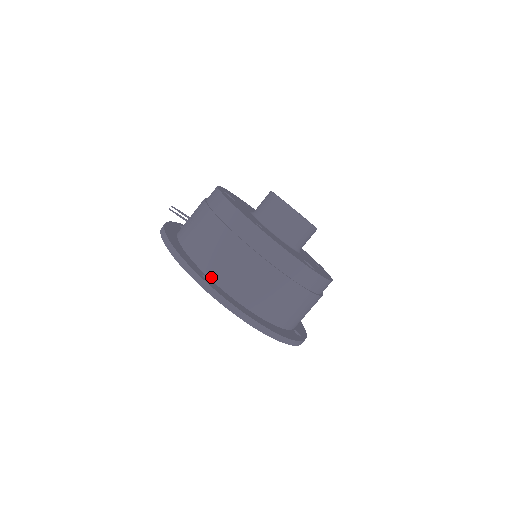
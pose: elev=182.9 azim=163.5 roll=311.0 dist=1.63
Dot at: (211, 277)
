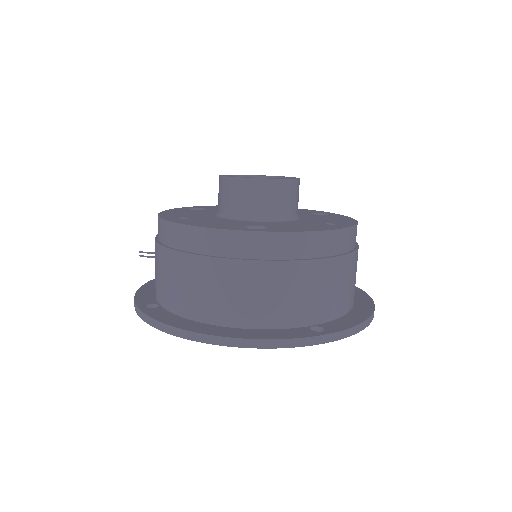
Dot at: (160, 303)
